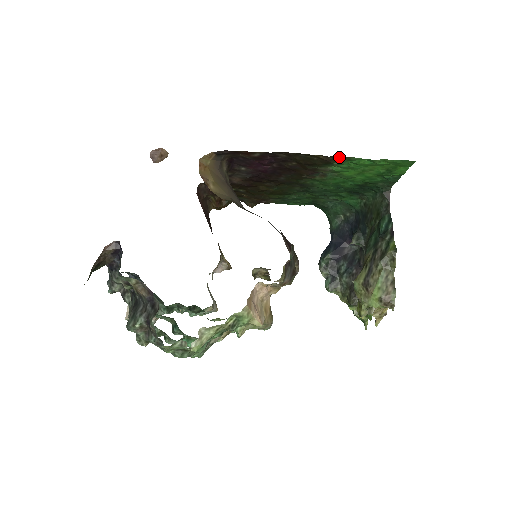
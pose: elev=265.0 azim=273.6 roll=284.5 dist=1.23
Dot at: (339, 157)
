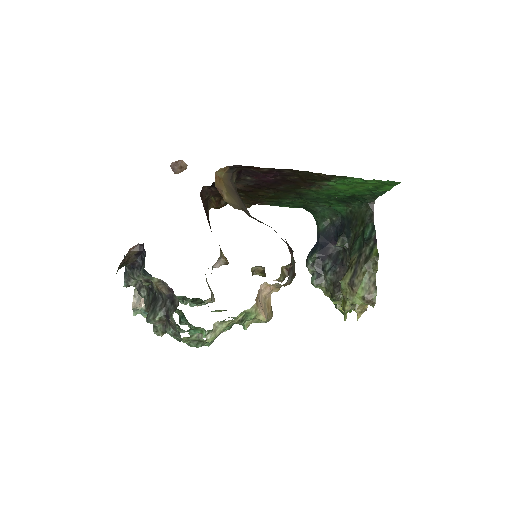
Dot at: (337, 176)
